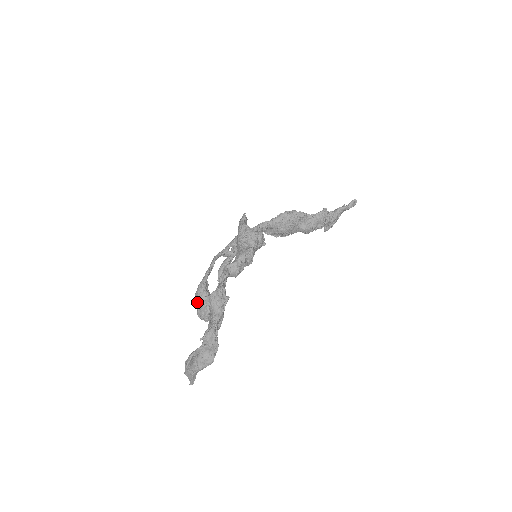
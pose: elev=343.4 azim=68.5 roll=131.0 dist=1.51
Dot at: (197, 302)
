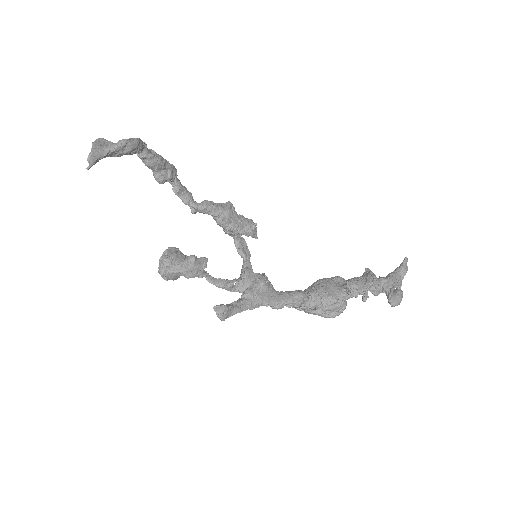
Dot at: occluded
